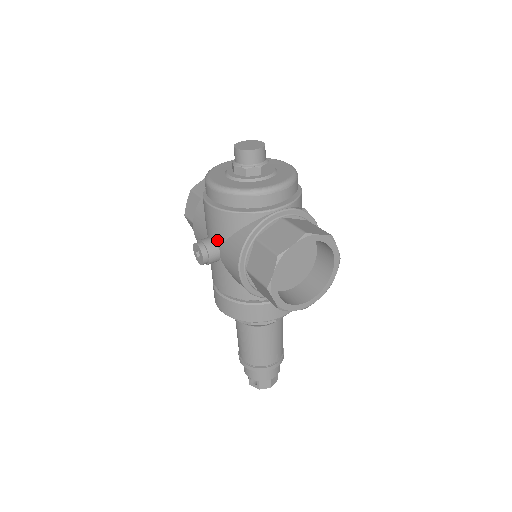
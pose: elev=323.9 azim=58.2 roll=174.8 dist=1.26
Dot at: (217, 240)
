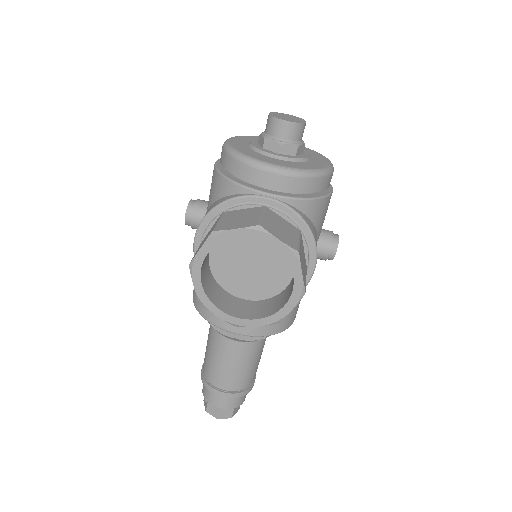
Dot at: (208, 205)
